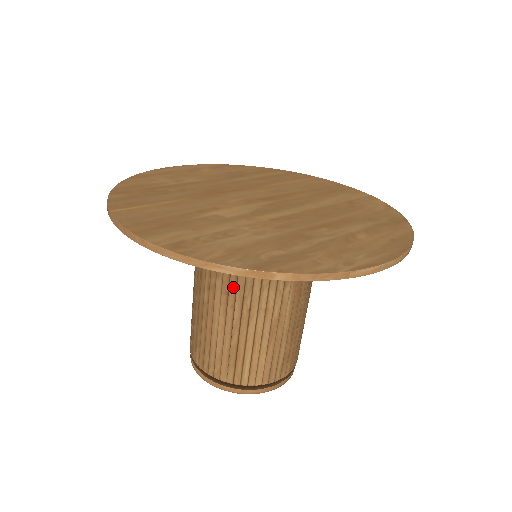
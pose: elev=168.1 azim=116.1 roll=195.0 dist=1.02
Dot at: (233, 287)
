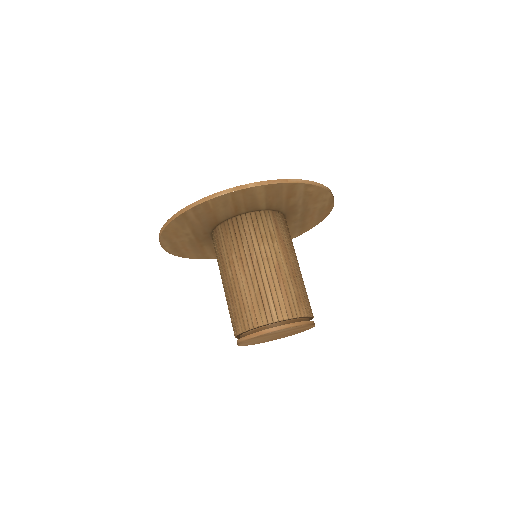
Dot at: (242, 252)
